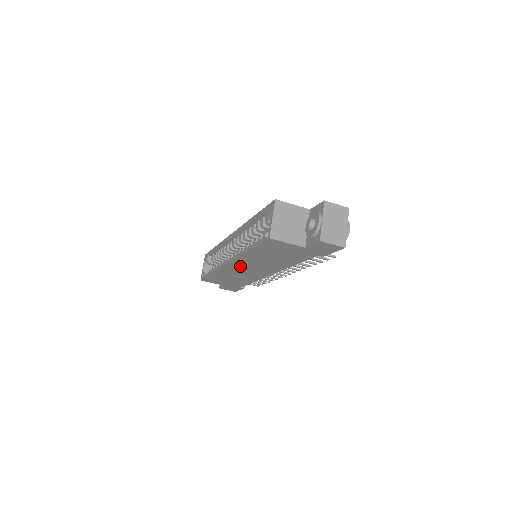
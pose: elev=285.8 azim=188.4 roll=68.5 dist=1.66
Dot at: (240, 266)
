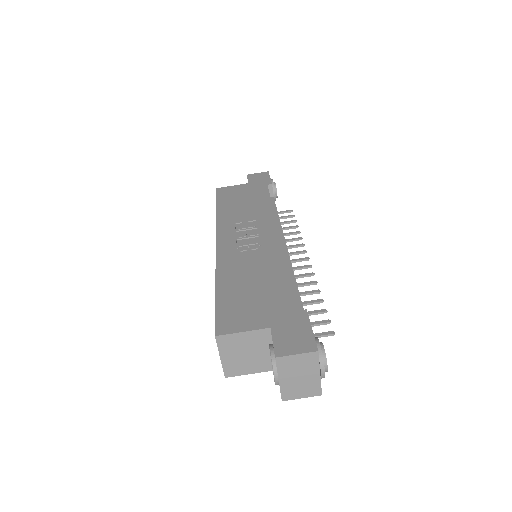
Dot at: occluded
